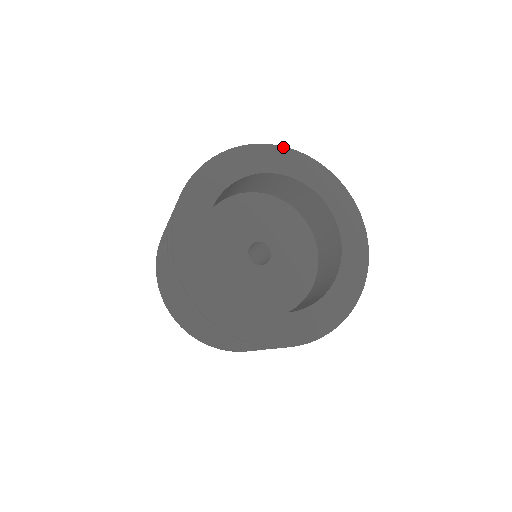
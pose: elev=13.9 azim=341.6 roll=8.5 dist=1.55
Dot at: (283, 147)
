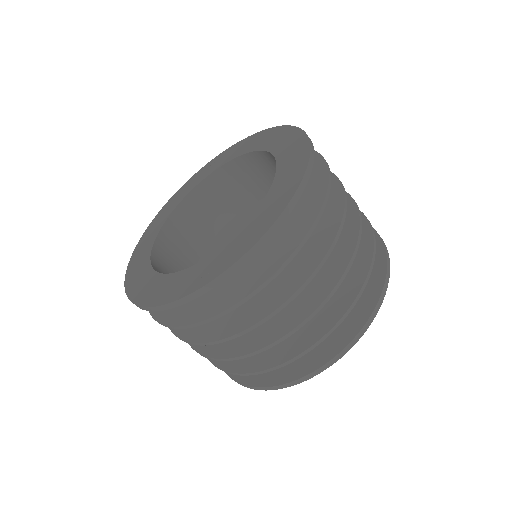
Dot at: (208, 163)
